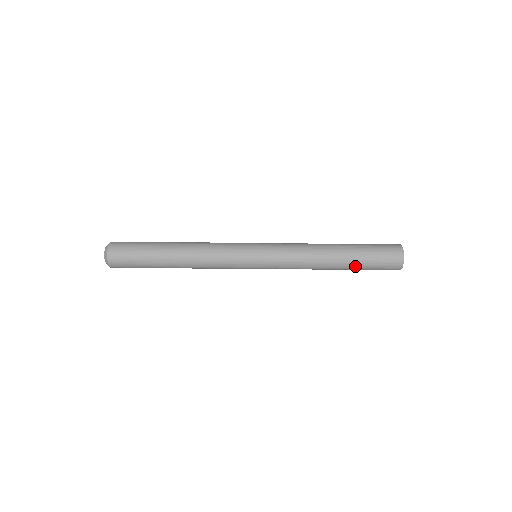
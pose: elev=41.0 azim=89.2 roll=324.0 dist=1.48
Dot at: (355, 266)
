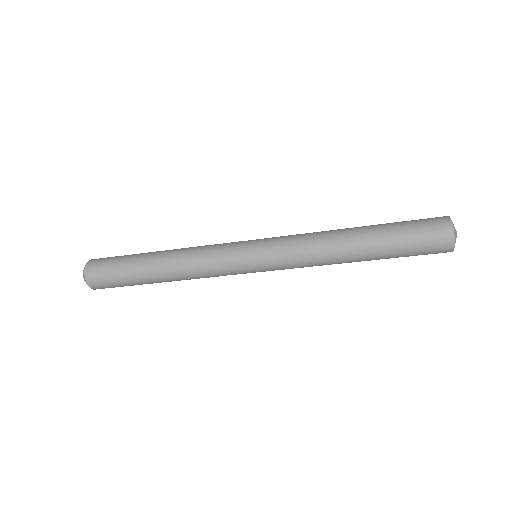
Dot at: (385, 256)
